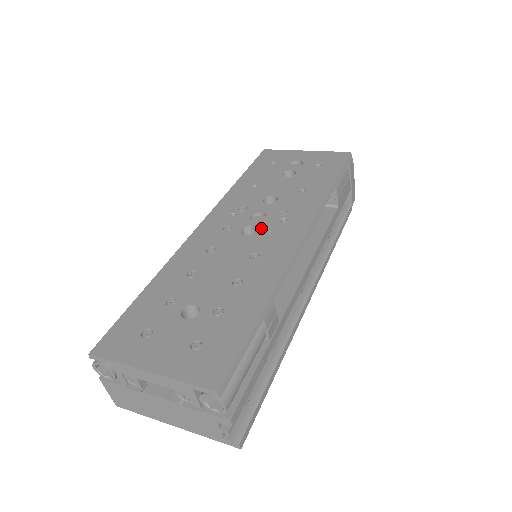
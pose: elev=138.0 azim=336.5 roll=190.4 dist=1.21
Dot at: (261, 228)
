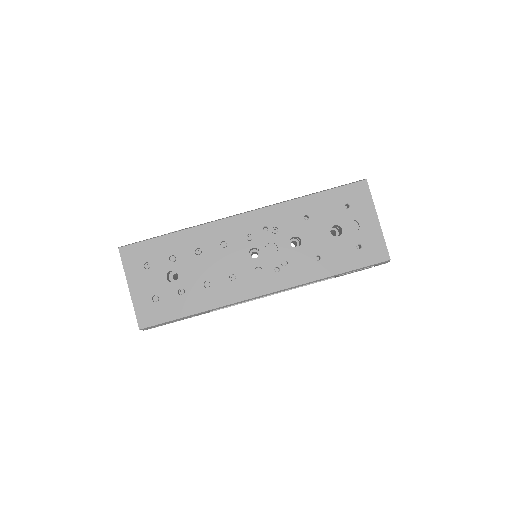
Dot at: (261, 261)
